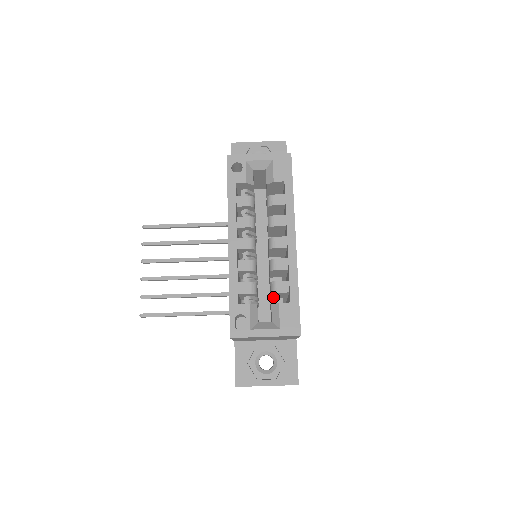
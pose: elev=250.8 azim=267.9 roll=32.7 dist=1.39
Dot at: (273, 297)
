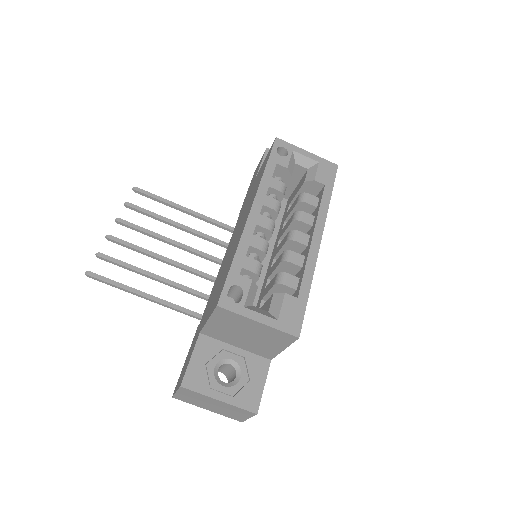
Dot at: (267, 297)
